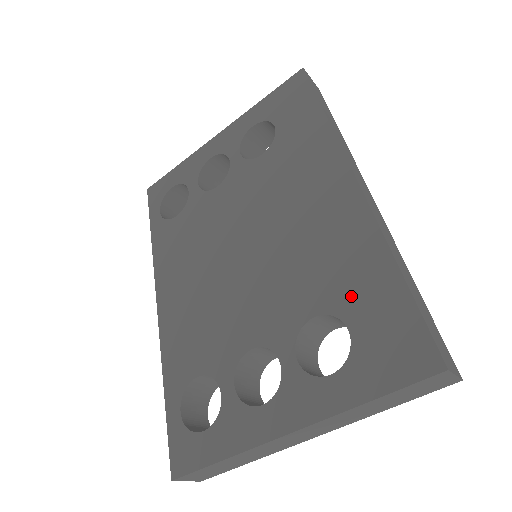
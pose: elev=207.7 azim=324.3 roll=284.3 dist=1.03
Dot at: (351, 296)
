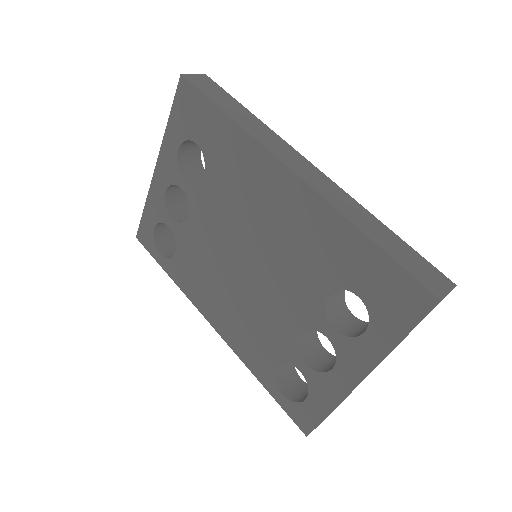
Dot at: (344, 270)
